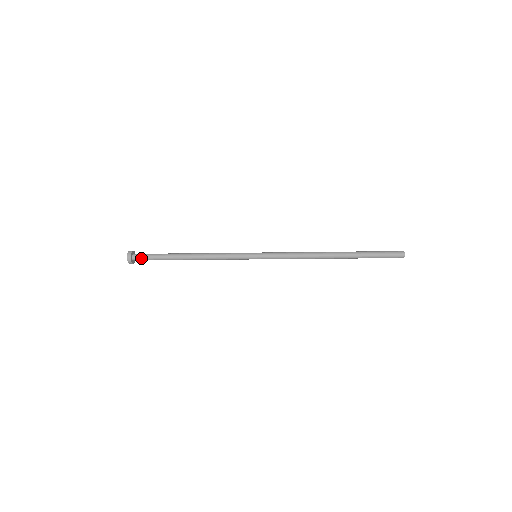
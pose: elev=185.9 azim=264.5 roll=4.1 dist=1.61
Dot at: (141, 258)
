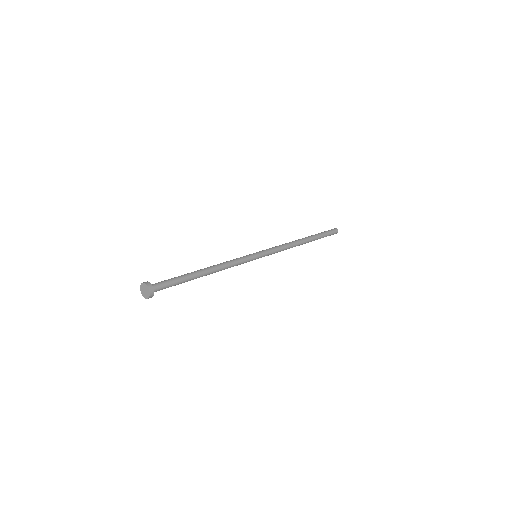
Dot at: (161, 289)
